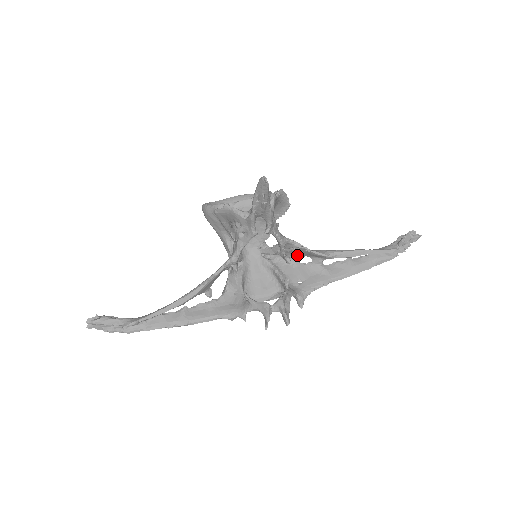
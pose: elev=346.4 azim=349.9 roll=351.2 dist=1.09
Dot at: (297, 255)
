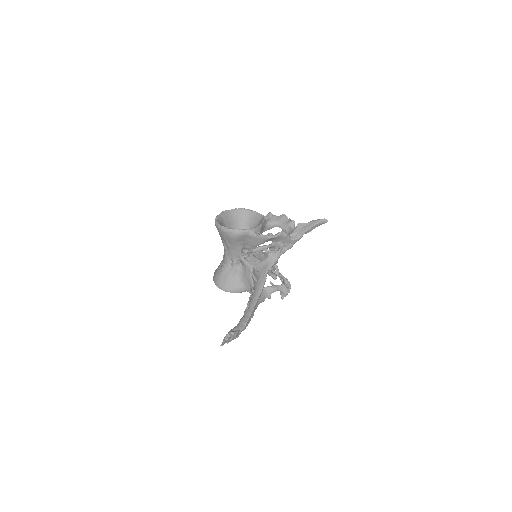
Dot at: occluded
